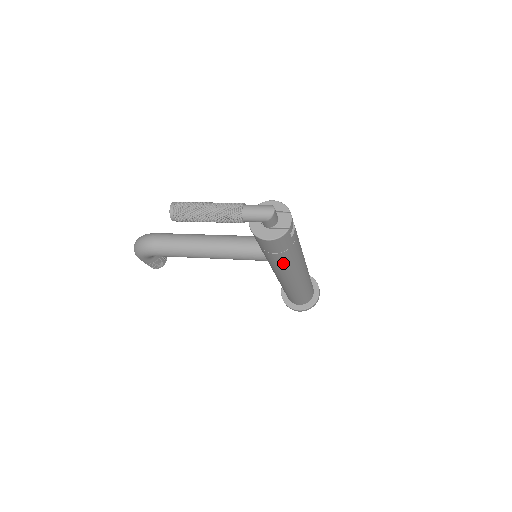
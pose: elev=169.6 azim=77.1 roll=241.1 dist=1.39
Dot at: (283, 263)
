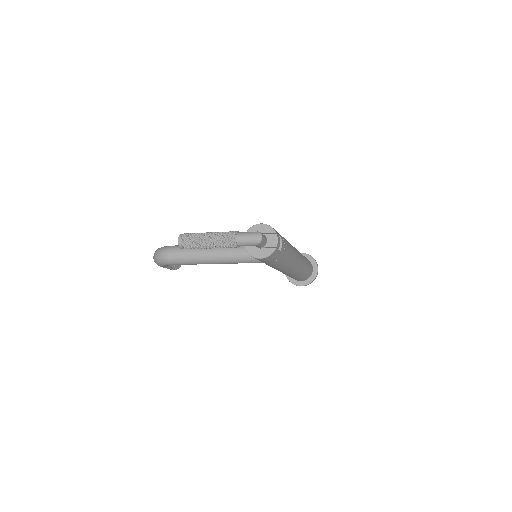
Dot at: (277, 266)
